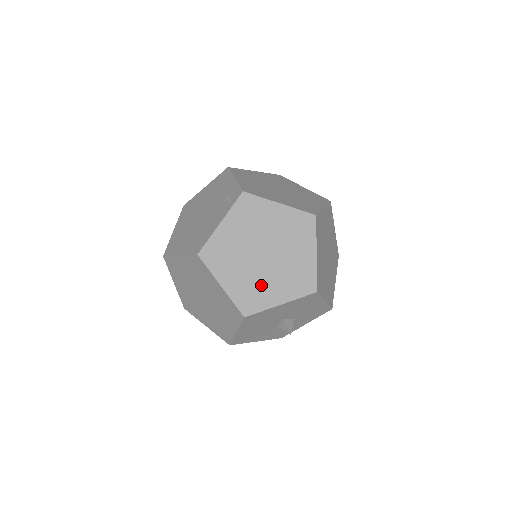
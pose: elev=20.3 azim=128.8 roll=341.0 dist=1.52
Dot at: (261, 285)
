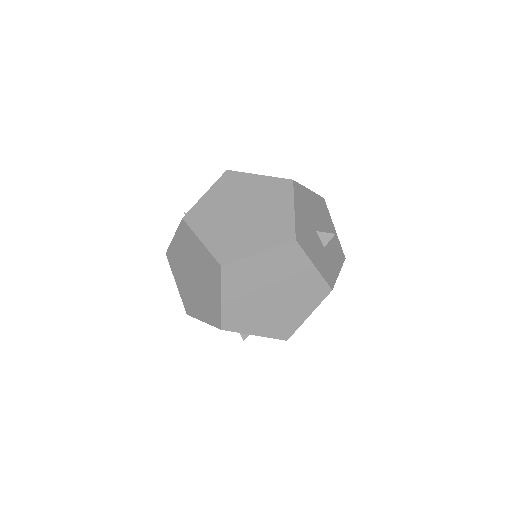
Dot at: (193, 299)
